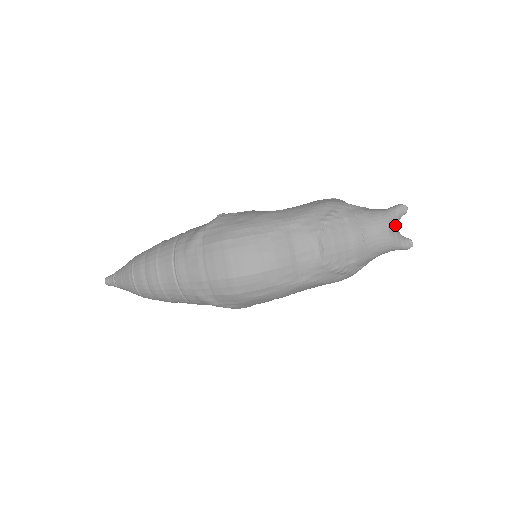
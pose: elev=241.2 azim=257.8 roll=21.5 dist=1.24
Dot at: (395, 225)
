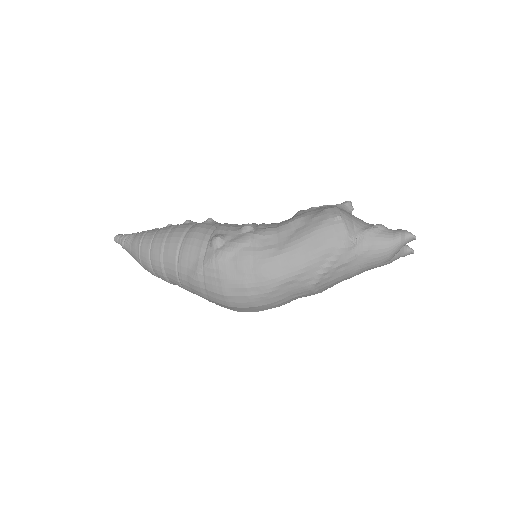
Dot at: (398, 252)
